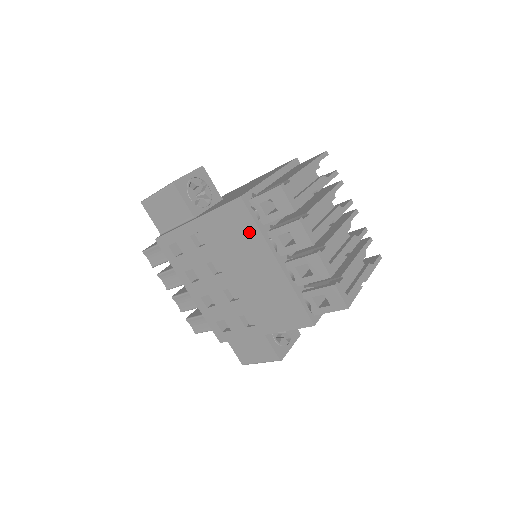
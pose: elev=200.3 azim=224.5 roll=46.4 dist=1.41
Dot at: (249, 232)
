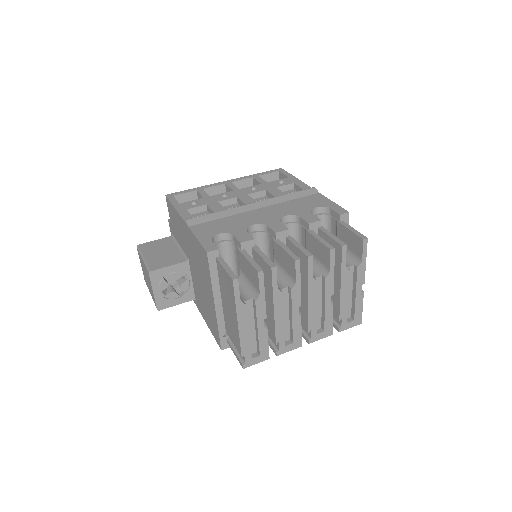
Dot at: occluded
